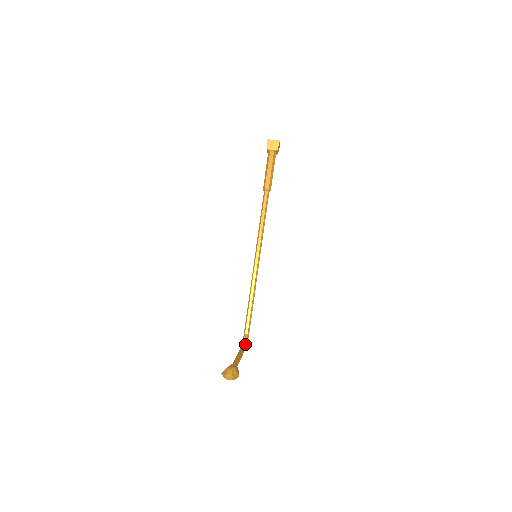
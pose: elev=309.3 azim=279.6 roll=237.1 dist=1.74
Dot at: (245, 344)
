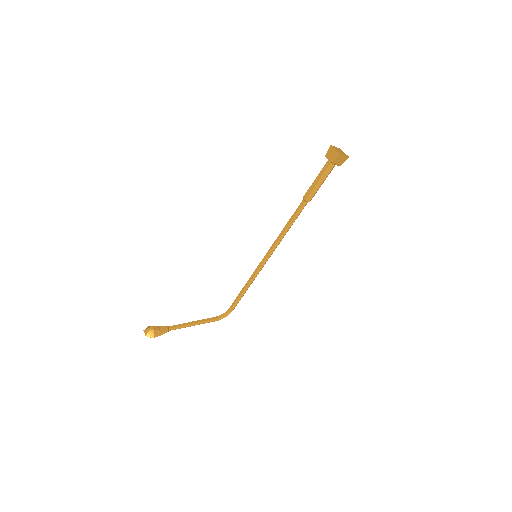
Dot at: (219, 317)
